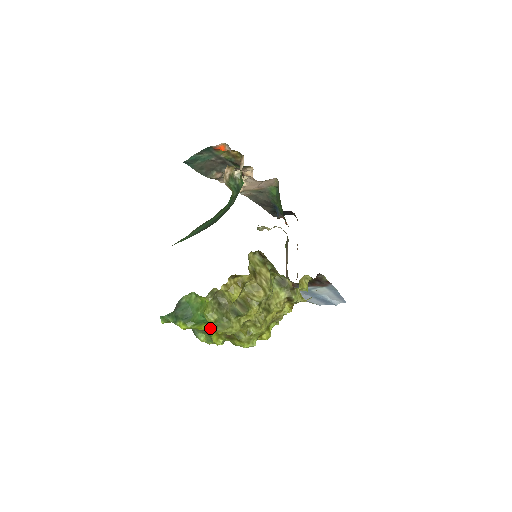
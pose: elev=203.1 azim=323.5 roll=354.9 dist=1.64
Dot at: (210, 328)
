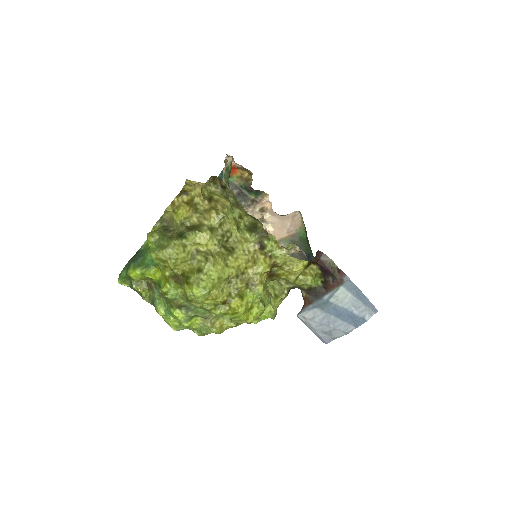
Dot at: (150, 253)
